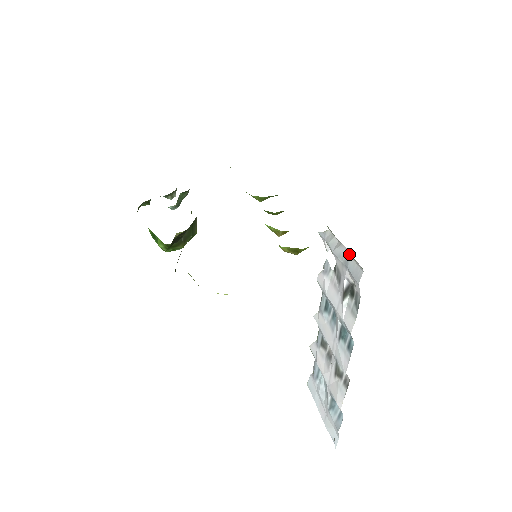
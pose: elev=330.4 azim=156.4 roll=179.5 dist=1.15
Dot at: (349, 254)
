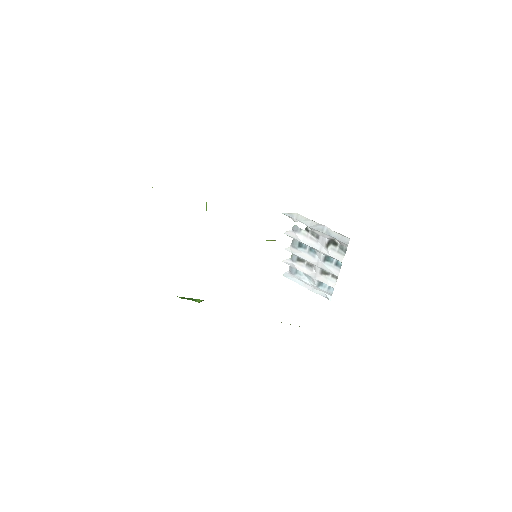
Dot at: (330, 229)
